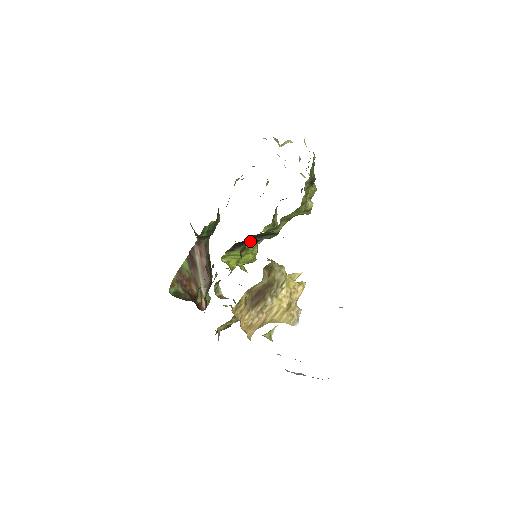
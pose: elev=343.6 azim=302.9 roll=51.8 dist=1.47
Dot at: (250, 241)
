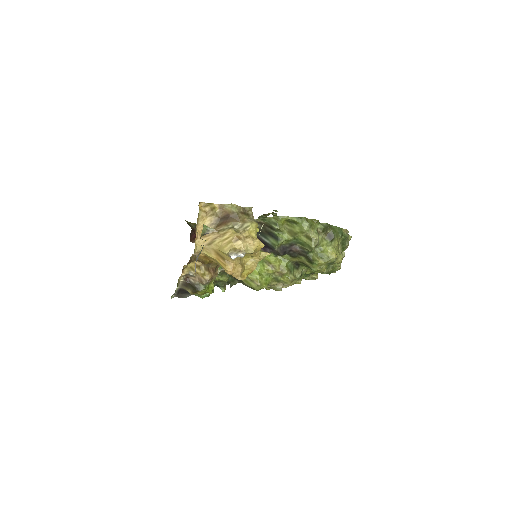
Dot at: occluded
